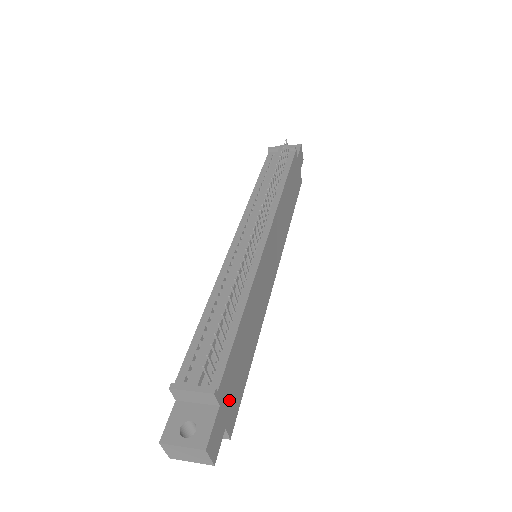
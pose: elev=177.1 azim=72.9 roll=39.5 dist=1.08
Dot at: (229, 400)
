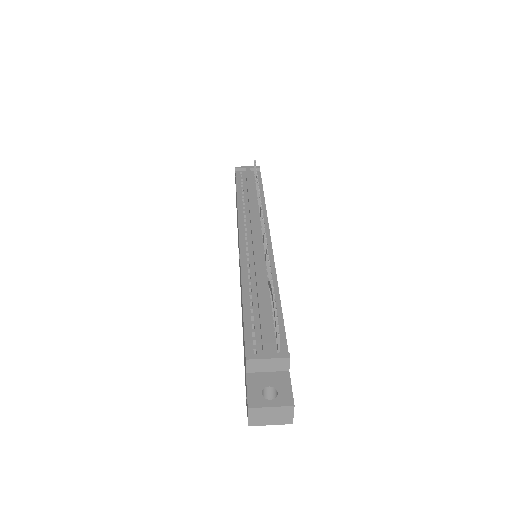
Dot at: occluded
